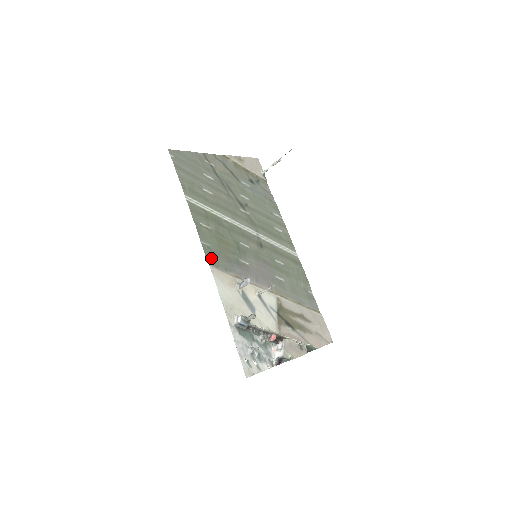
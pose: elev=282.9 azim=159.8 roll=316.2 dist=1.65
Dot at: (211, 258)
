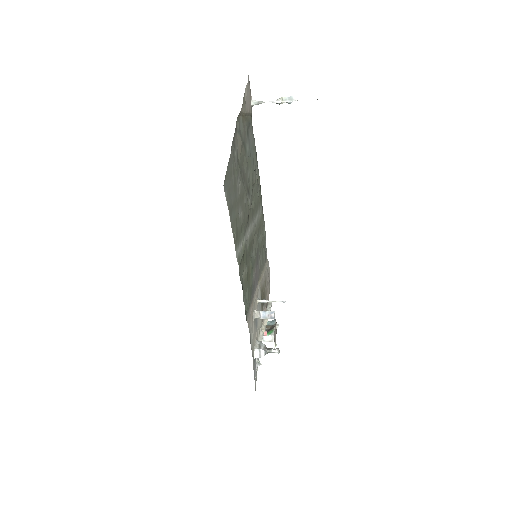
Dot at: occluded
